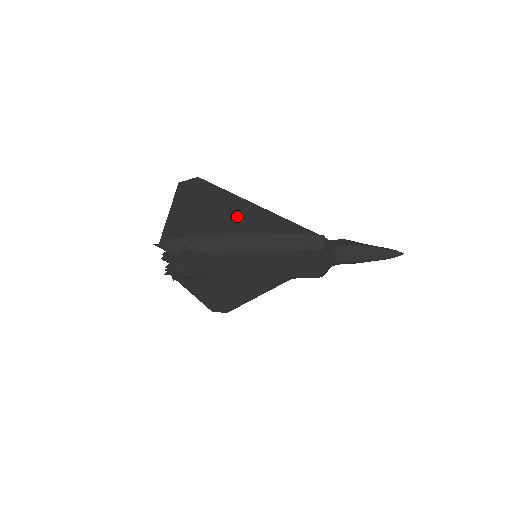
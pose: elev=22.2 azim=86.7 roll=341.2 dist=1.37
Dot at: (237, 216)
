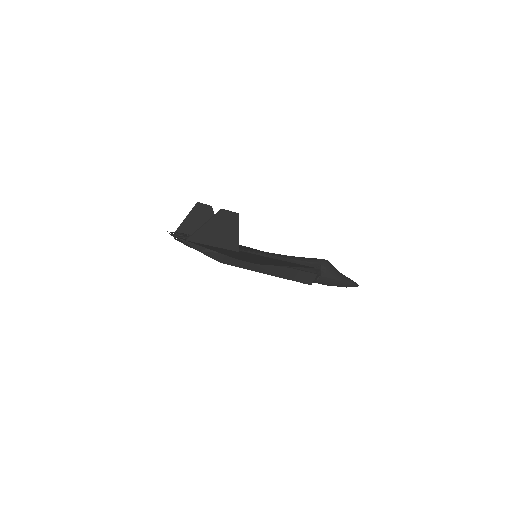
Dot at: (265, 260)
